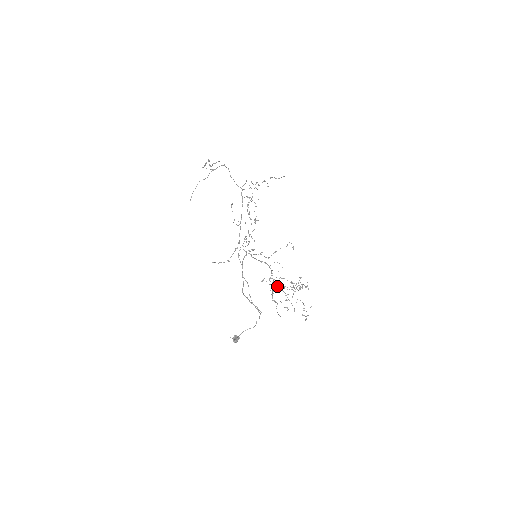
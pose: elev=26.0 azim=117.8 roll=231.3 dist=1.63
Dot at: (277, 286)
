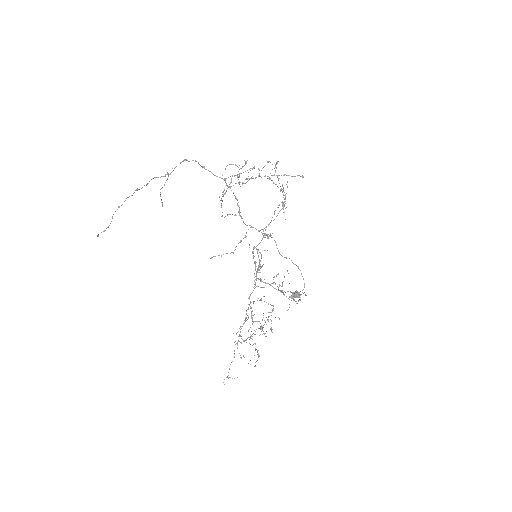
Dot at: occluded
